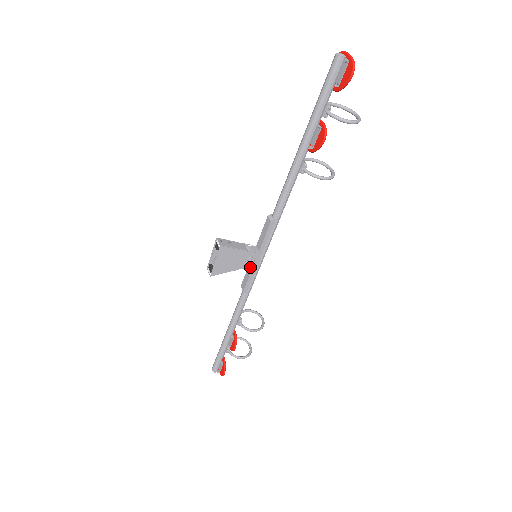
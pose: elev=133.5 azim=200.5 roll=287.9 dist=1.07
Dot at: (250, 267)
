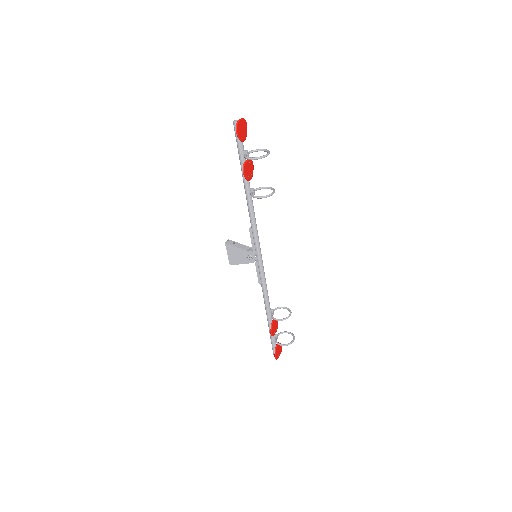
Dot at: (256, 264)
